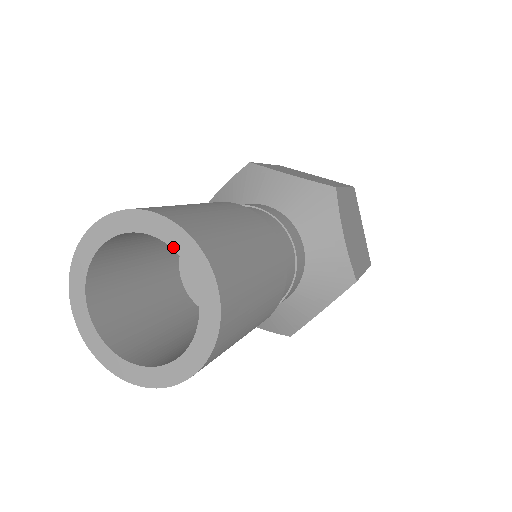
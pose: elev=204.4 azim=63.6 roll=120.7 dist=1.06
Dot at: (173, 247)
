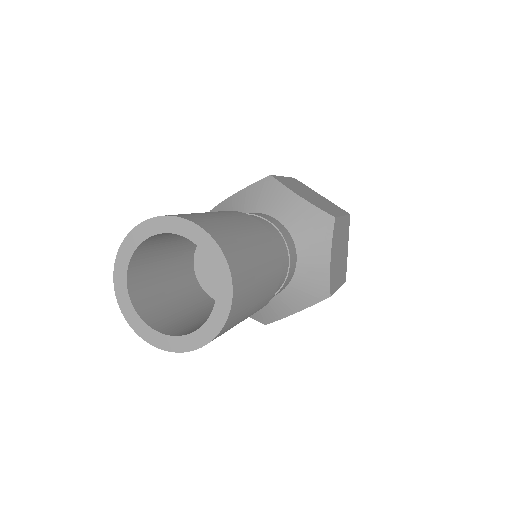
Dot at: (162, 232)
